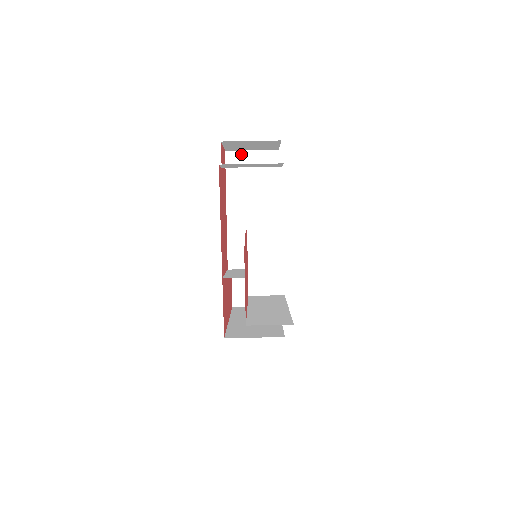
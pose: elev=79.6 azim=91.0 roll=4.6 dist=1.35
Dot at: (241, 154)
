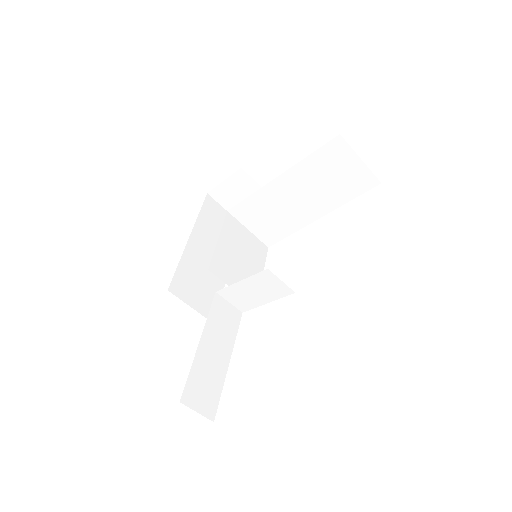
Dot at: (349, 152)
